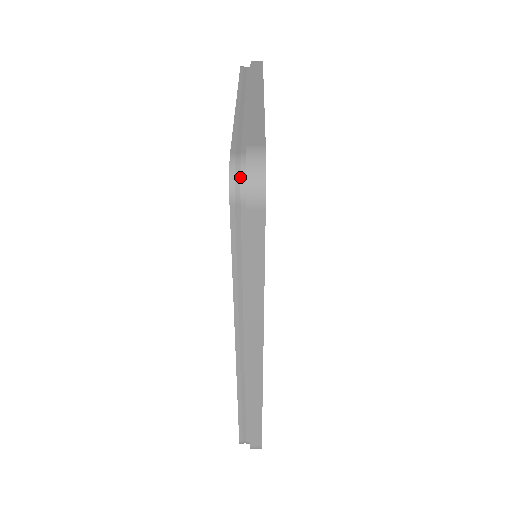
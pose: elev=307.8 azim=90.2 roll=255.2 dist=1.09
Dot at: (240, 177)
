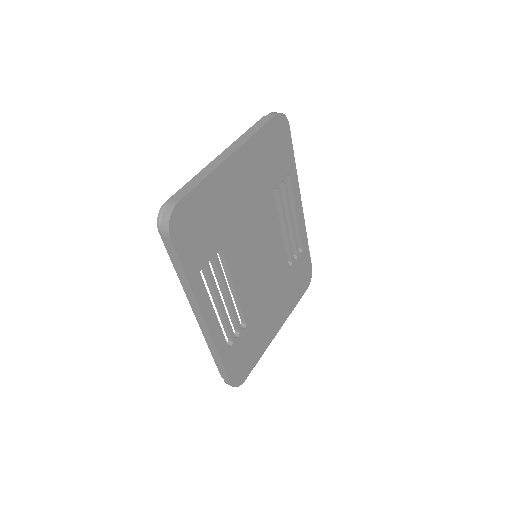
Dot at: (162, 218)
